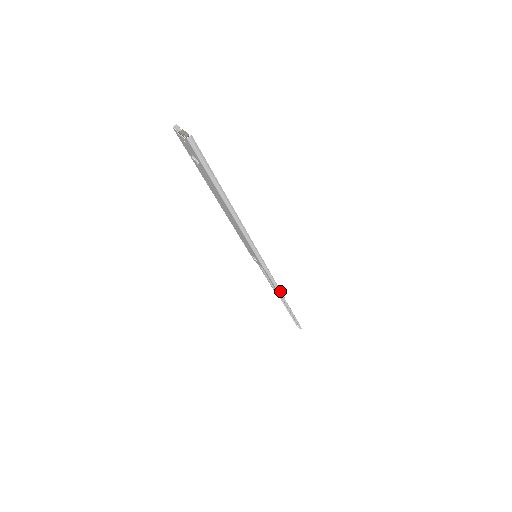
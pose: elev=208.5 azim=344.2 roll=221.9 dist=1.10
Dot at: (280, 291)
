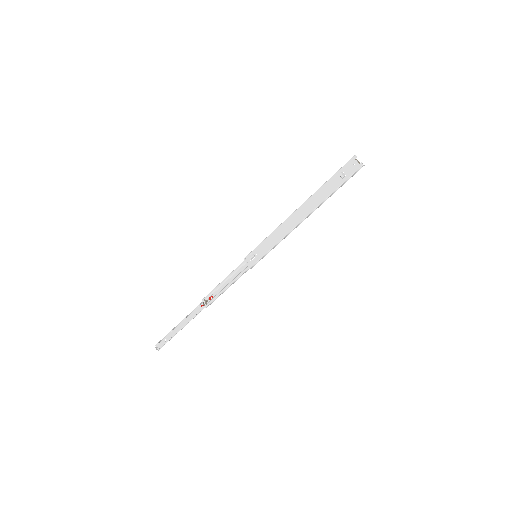
Dot at: occluded
